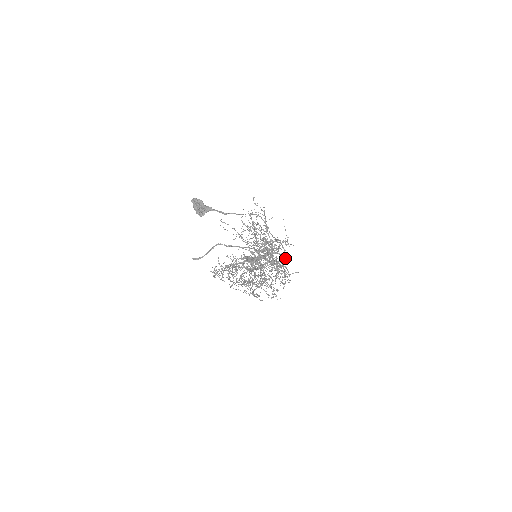
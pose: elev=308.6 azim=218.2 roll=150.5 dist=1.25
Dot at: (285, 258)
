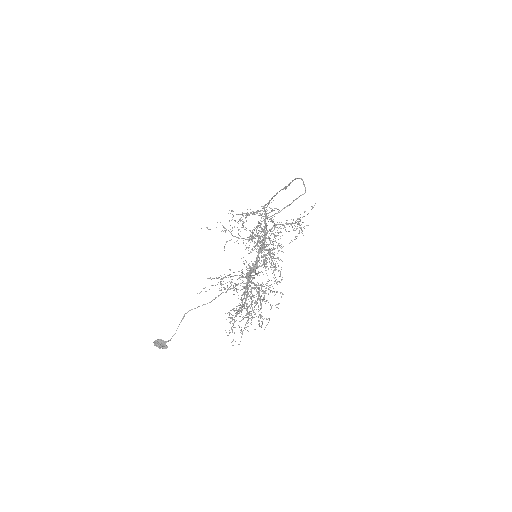
Dot at: occluded
